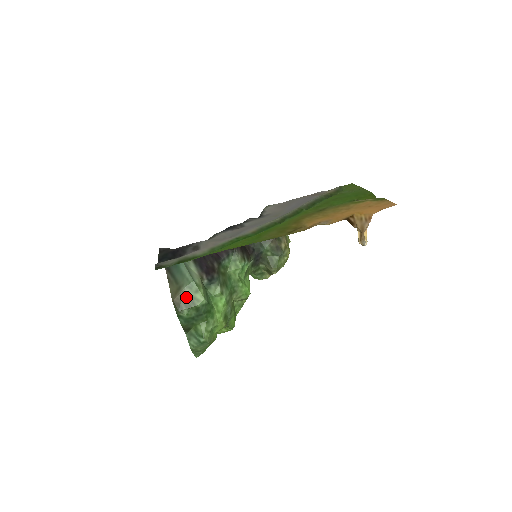
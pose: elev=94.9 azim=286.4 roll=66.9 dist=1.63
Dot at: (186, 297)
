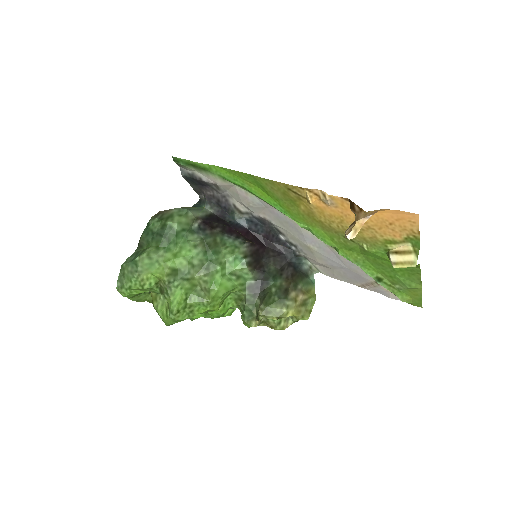
Dot at: (169, 213)
